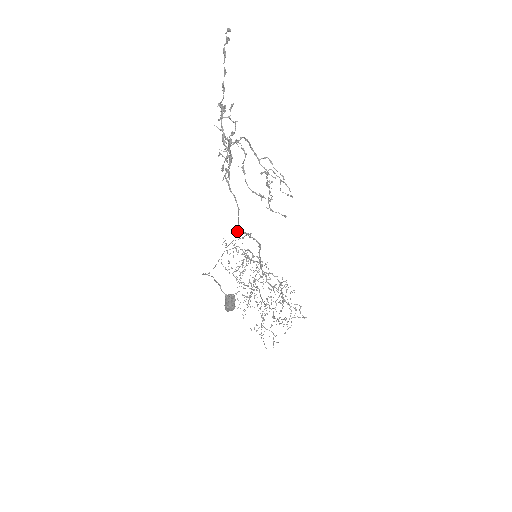
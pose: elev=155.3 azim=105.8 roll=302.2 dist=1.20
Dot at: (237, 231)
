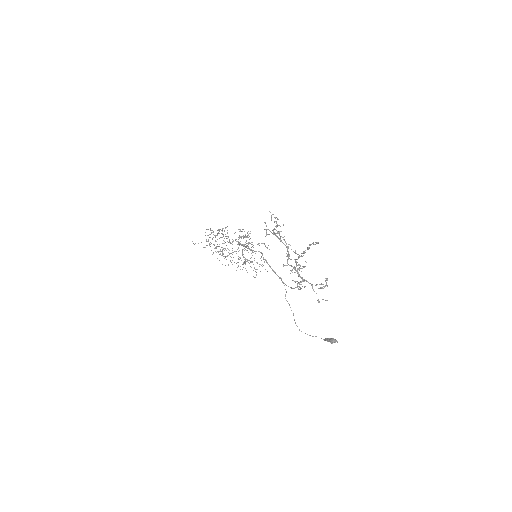
Dot at: occluded
